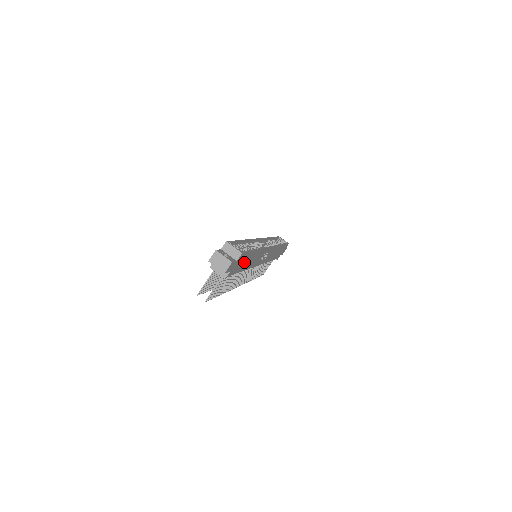
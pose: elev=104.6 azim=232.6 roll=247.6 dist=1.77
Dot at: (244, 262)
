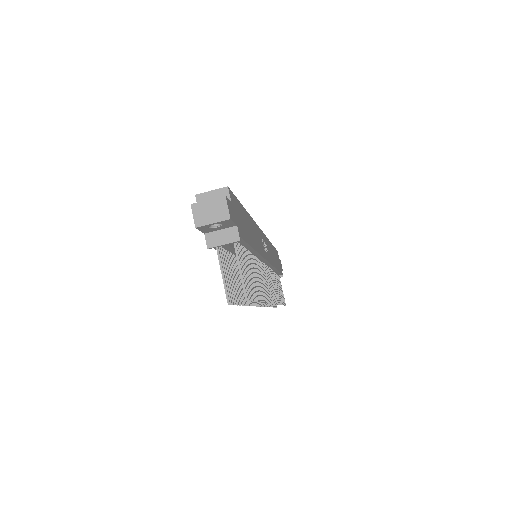
Dot at: (245, 225)
